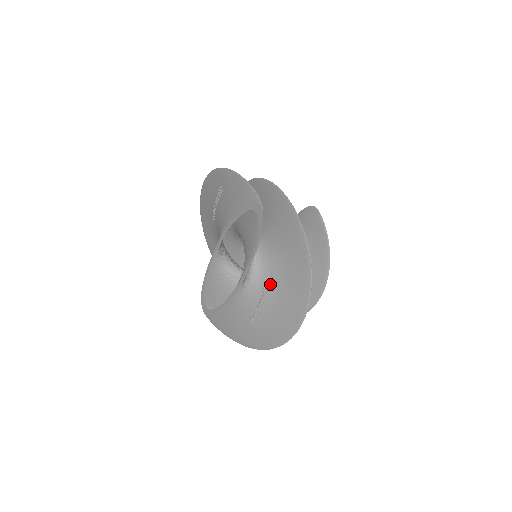
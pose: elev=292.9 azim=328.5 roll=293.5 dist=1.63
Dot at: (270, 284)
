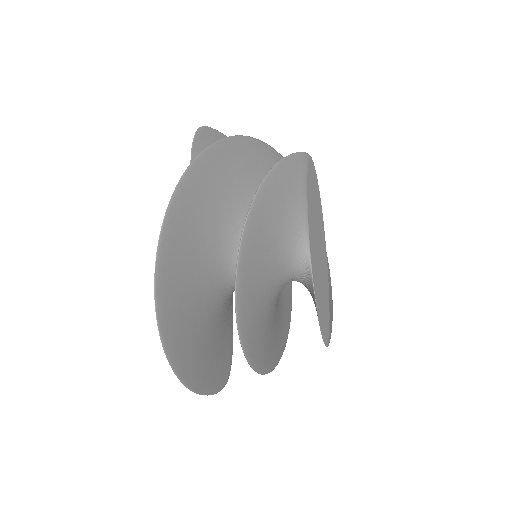
Dot at: occluded
